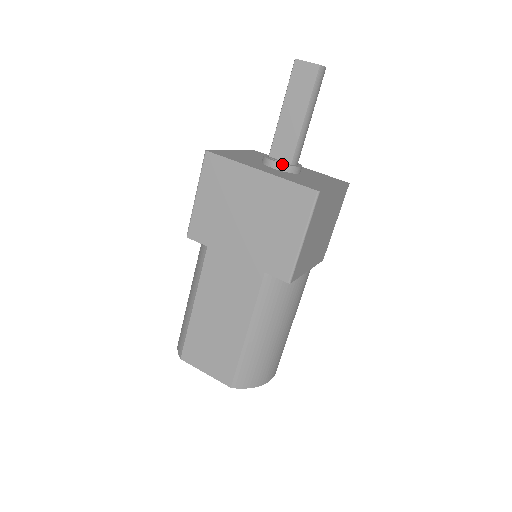
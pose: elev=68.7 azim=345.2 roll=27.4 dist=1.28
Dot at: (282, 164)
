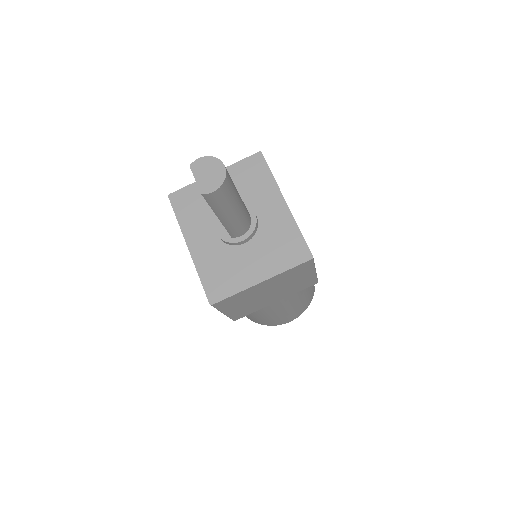
Dot at: (219, 238)
